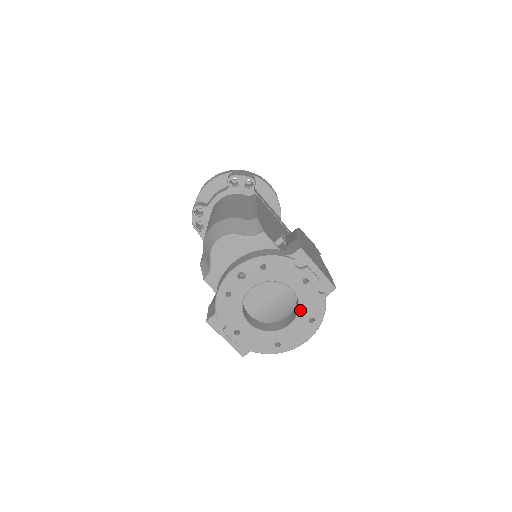
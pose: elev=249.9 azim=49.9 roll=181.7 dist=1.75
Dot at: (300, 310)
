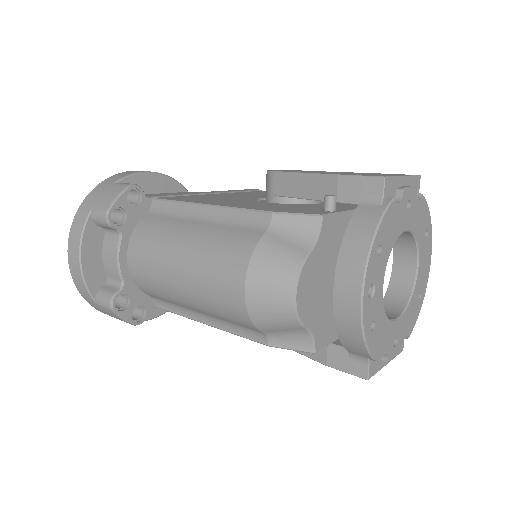
Dot at: (417, 240)
